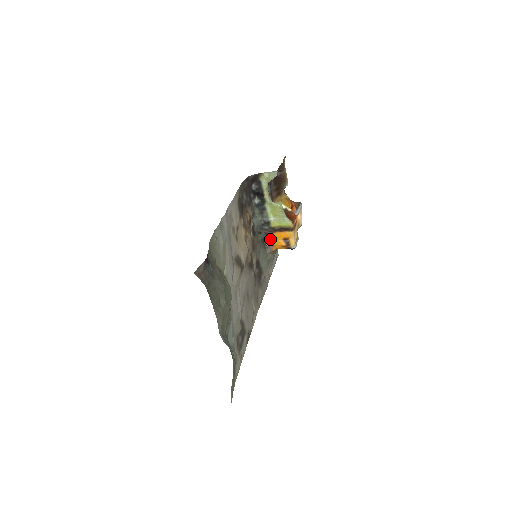
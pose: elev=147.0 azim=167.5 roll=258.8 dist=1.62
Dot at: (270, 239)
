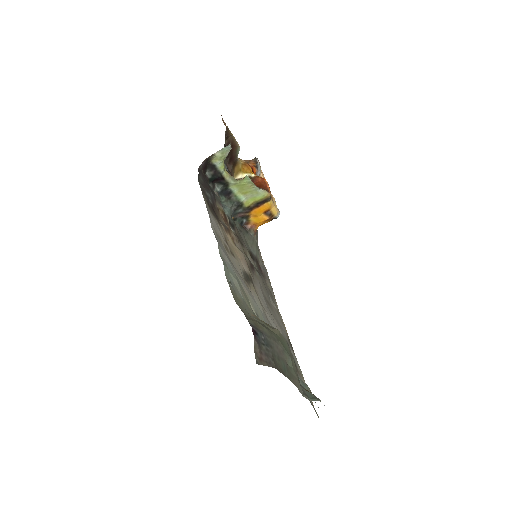
Dot at: (248, 220)
